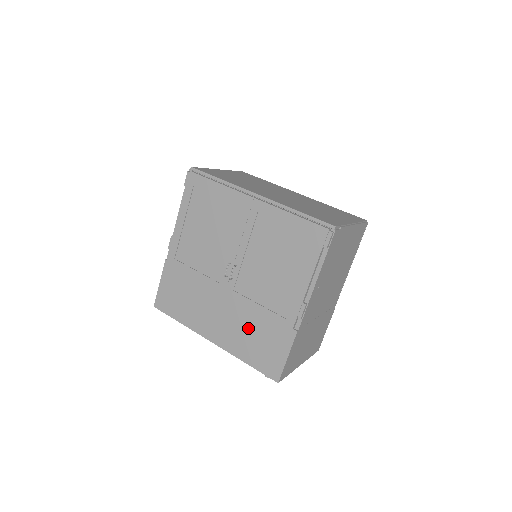
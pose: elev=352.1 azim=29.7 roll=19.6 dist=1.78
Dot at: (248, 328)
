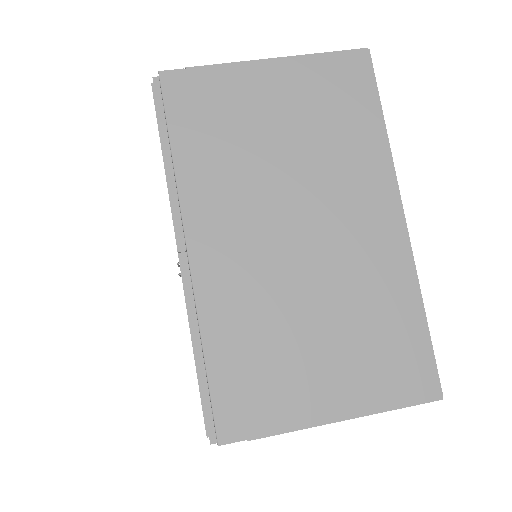
Dot at: occluded
